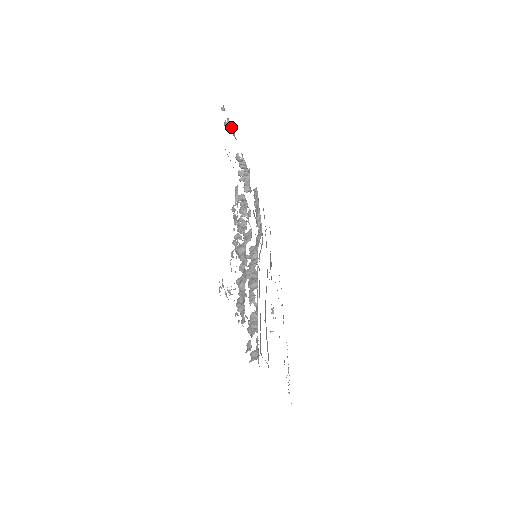
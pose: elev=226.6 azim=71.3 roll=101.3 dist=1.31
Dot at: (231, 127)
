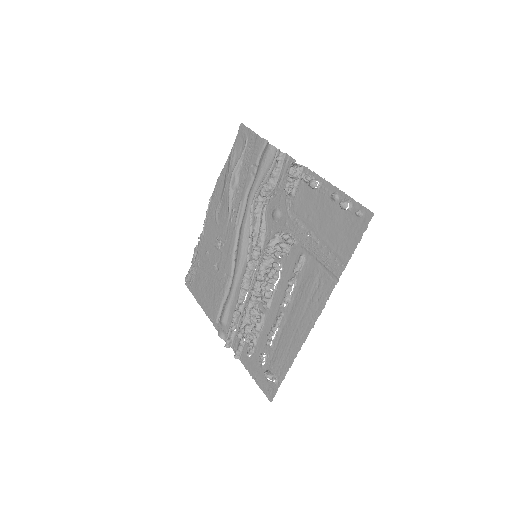
Dot at: occluded
